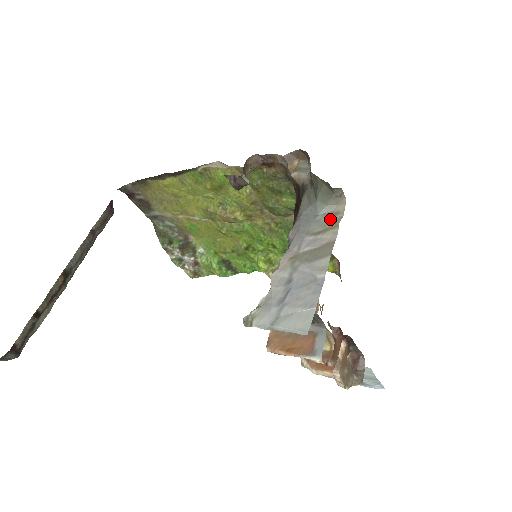
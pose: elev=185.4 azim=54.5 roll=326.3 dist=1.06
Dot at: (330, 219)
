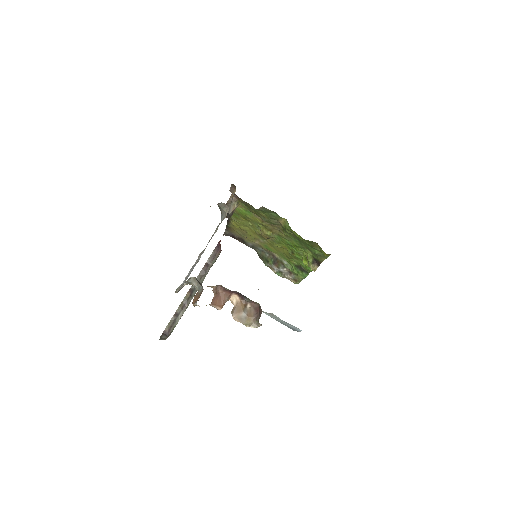
Dot at: (221, 222)
